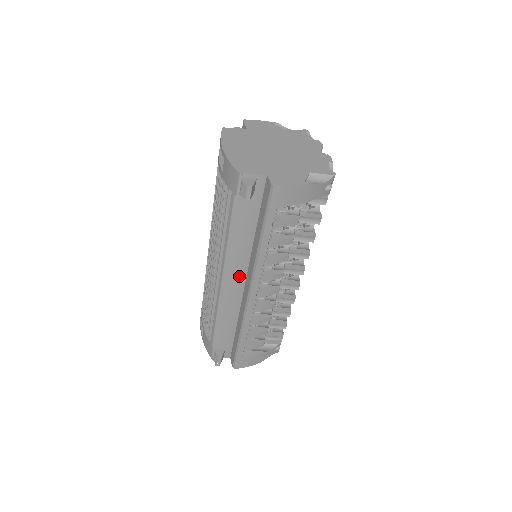
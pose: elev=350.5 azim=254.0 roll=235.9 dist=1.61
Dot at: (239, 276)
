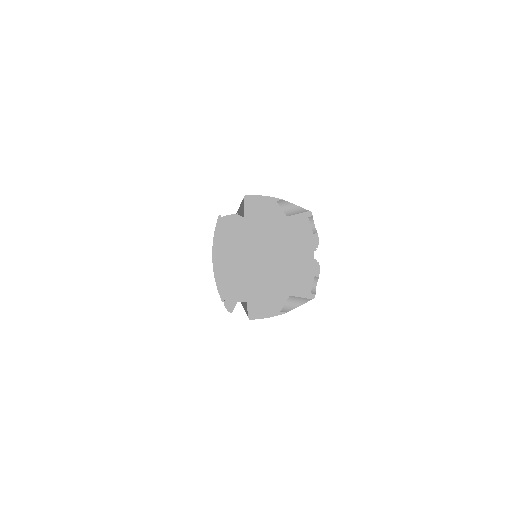
Dot at: occluded
